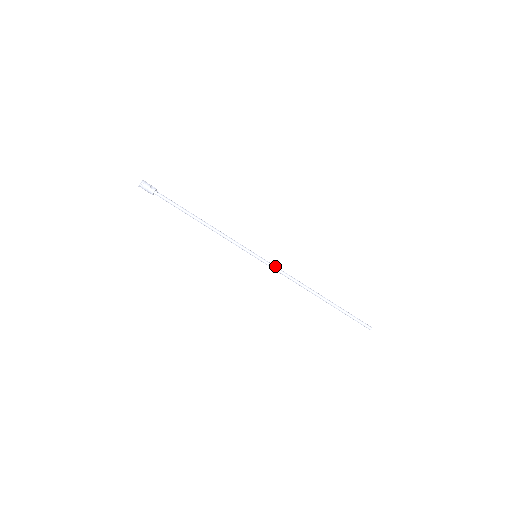
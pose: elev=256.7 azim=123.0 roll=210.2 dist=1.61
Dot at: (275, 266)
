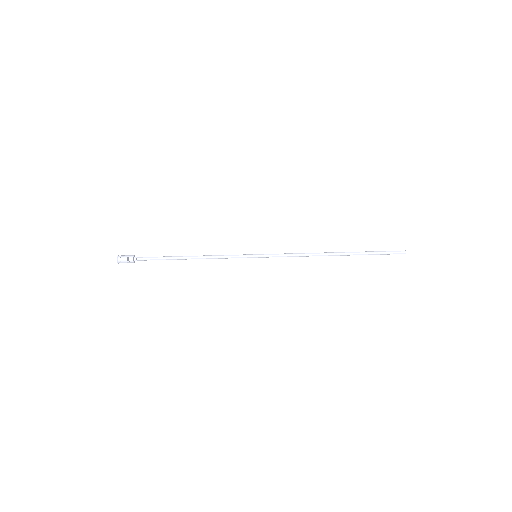
Dot at: (279, 255)
